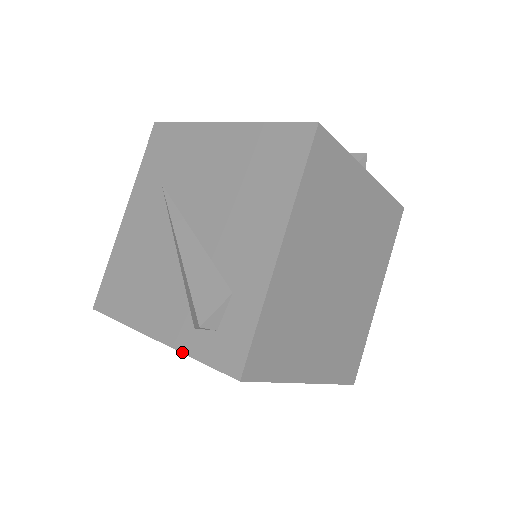
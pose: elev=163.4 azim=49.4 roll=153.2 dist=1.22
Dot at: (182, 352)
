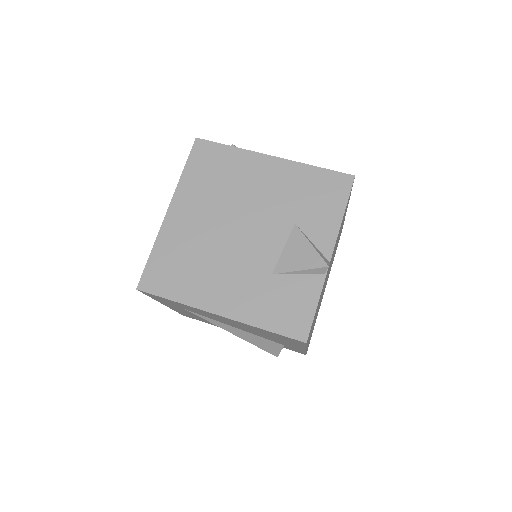
Dot at: occluded
